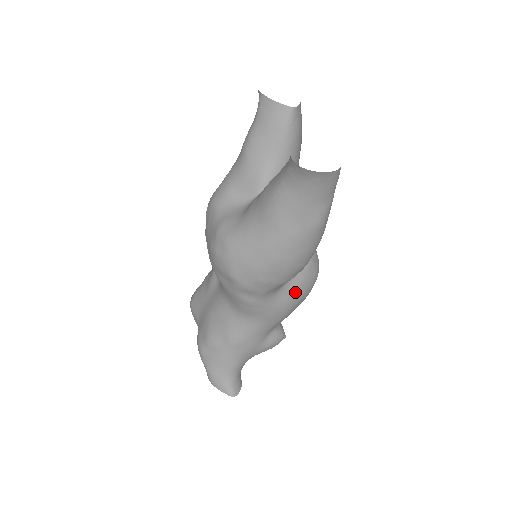
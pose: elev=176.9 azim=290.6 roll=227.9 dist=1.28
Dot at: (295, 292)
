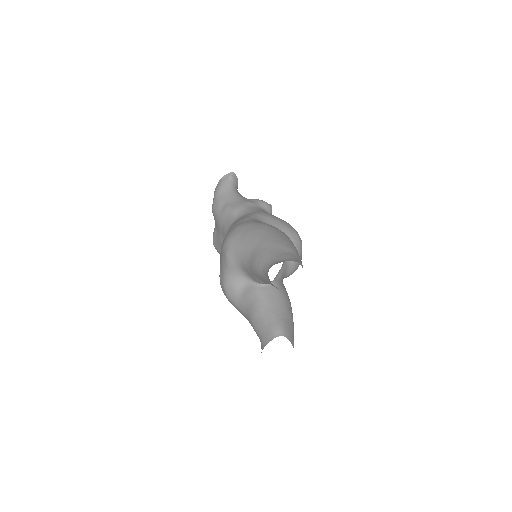
Dot at: occluded
